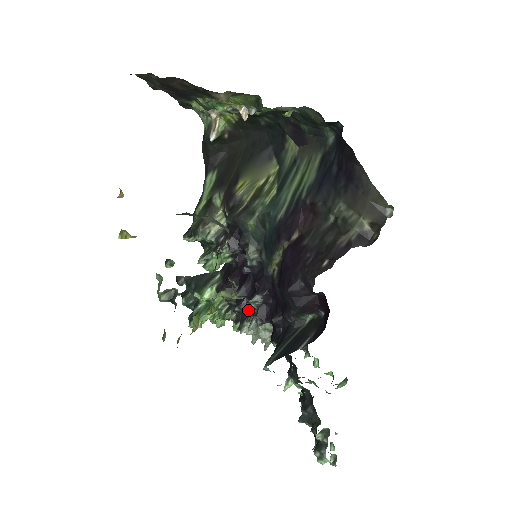
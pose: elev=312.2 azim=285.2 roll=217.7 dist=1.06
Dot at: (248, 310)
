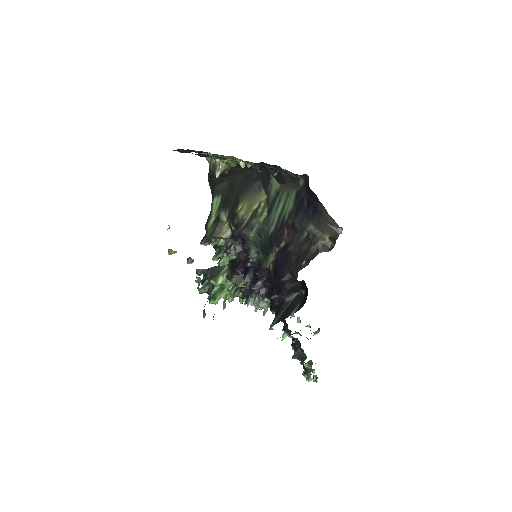
Dot at: (251, 290)
